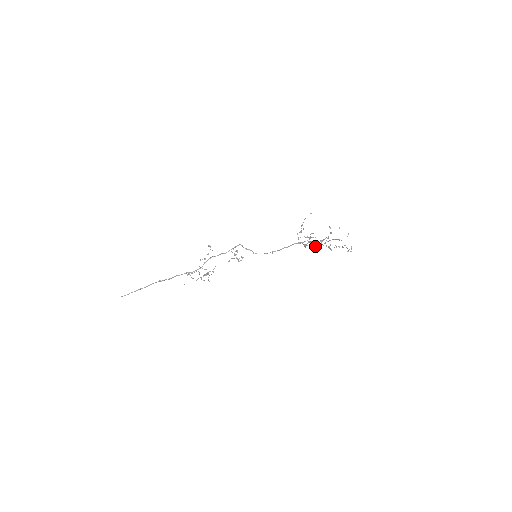
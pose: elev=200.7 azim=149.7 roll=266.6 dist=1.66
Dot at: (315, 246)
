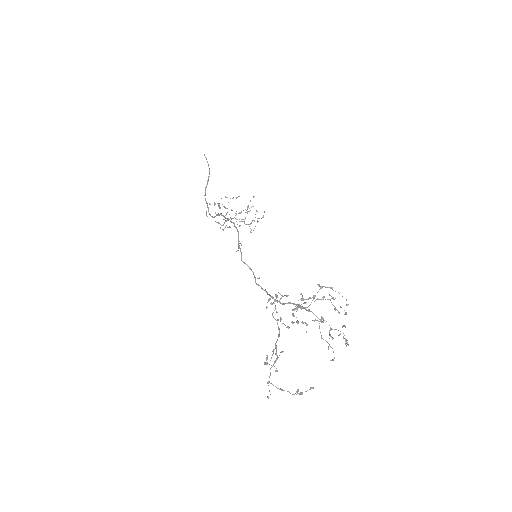
Dot at: (301, 322)
